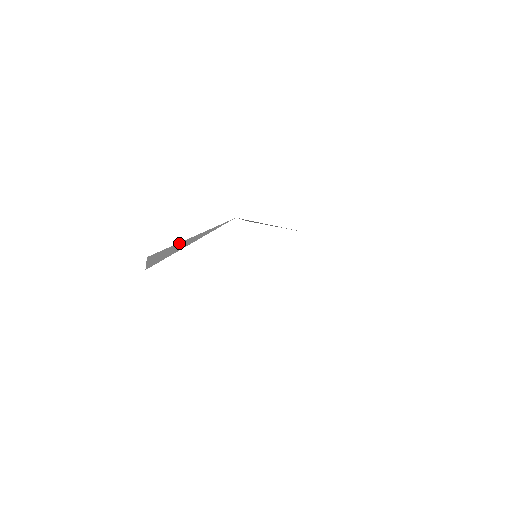
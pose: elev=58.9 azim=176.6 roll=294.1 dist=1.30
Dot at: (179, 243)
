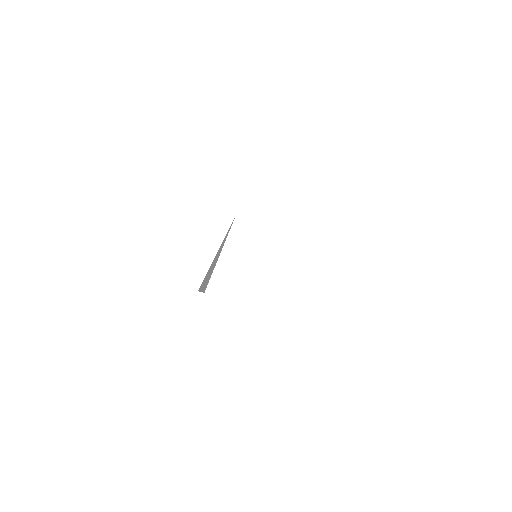
Dot at: (210, 266)
